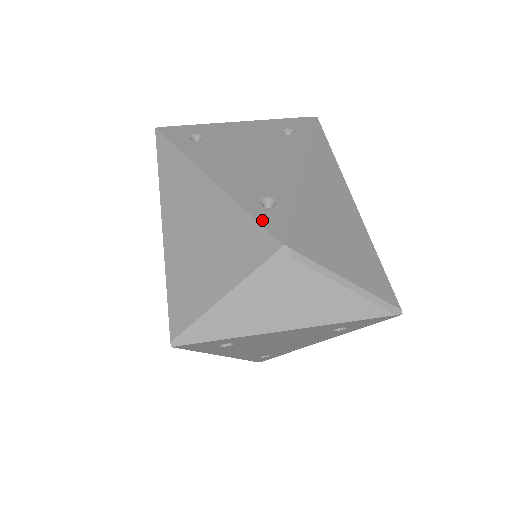
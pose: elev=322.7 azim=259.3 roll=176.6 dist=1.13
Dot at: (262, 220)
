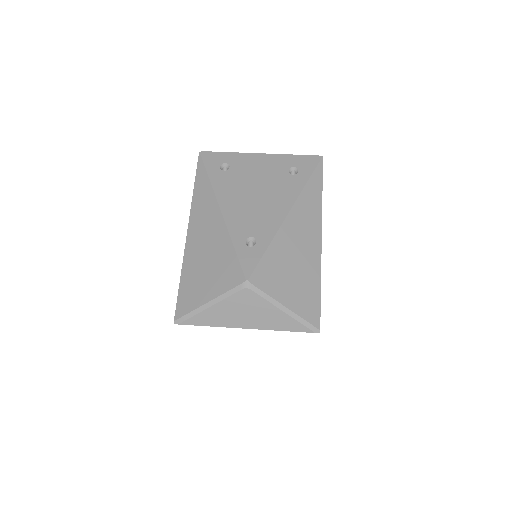
Dot at: (241, 257)
